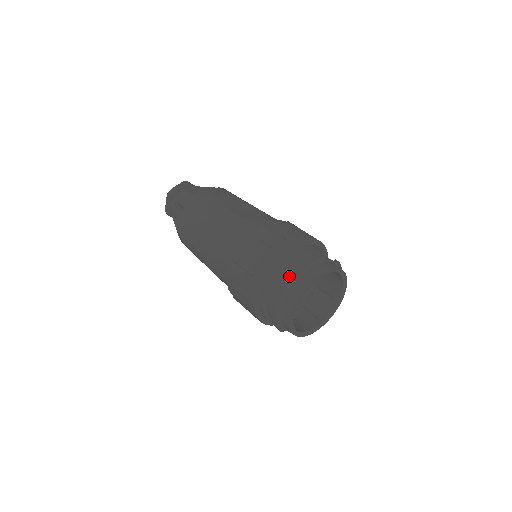
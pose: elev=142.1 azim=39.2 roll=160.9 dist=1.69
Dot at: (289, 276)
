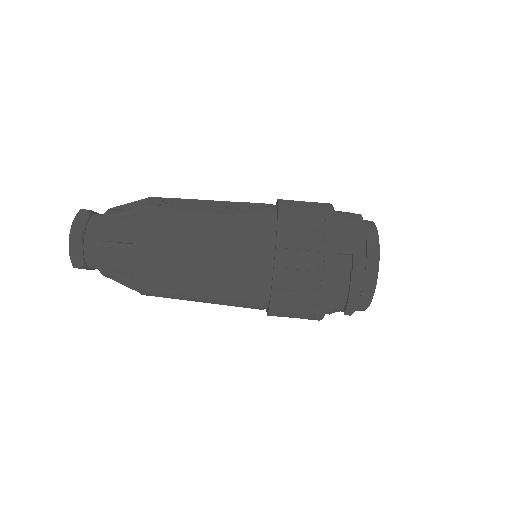
Dot at: (359, 249)
